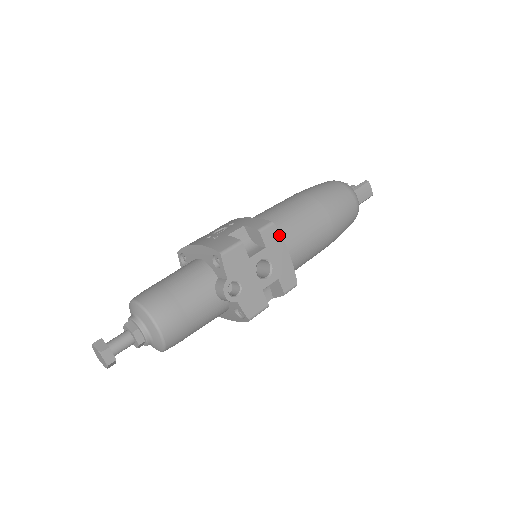
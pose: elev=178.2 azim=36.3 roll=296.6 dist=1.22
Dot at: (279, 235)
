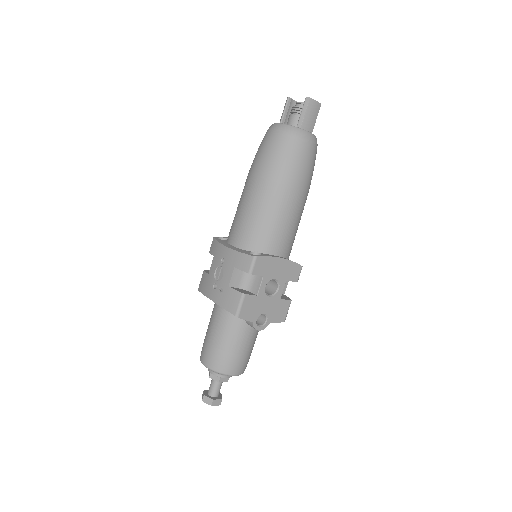
Dot at: (266, 258)
